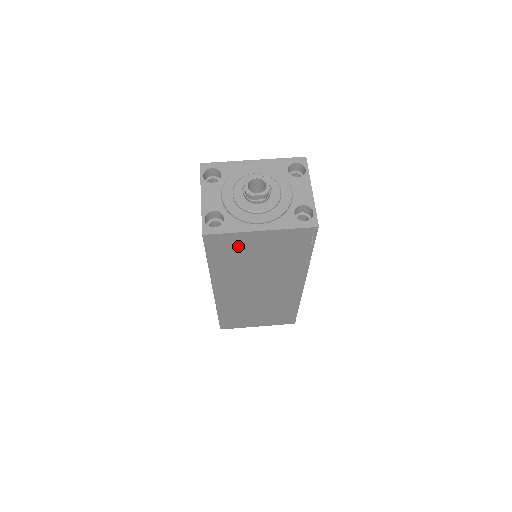
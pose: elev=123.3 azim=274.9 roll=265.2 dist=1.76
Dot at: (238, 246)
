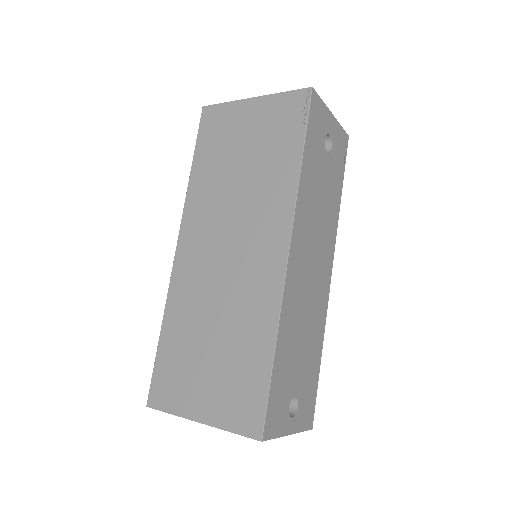
Dot at: (227, 129)
